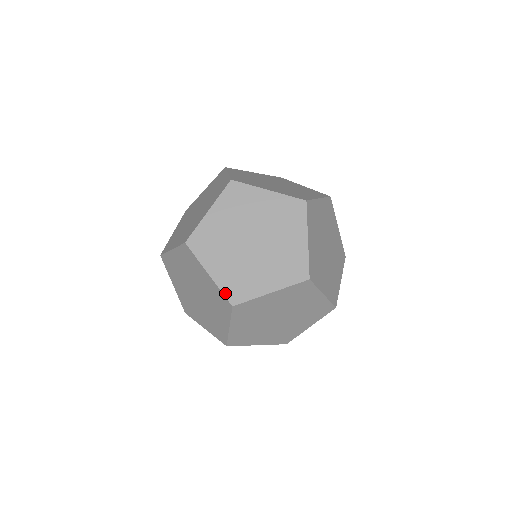
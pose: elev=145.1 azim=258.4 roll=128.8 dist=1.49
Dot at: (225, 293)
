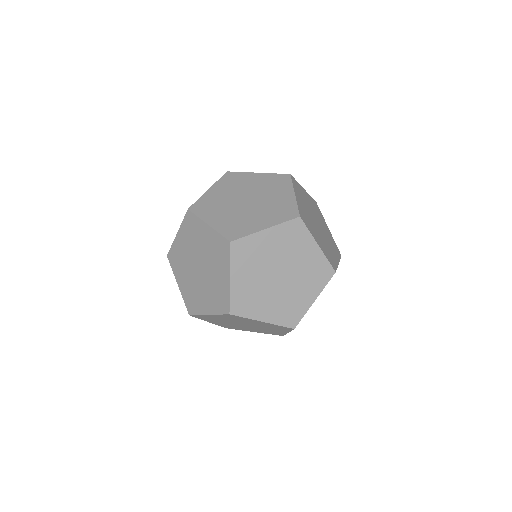
Dot at: (283, 325)
